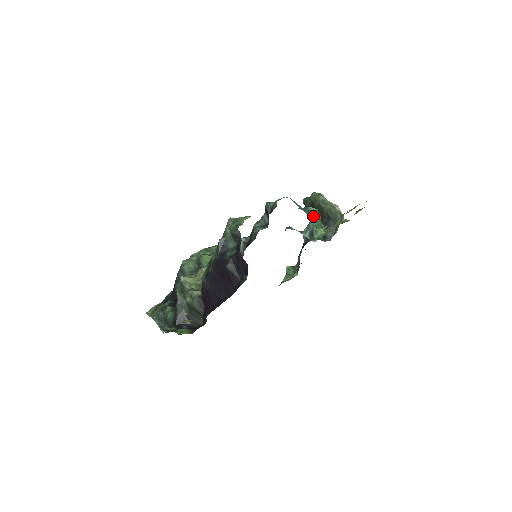
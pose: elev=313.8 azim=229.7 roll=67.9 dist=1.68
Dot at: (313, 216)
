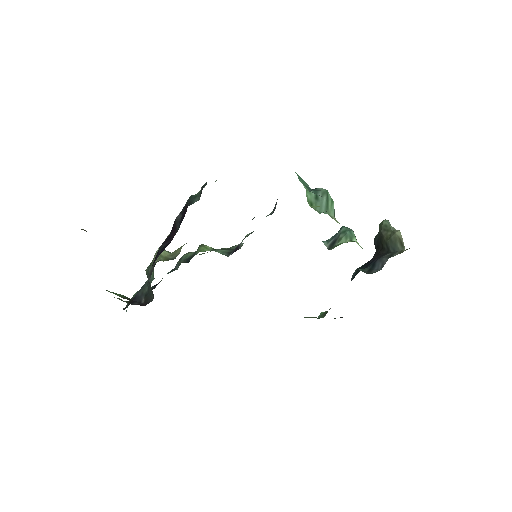
Dot at: (315, 194)
